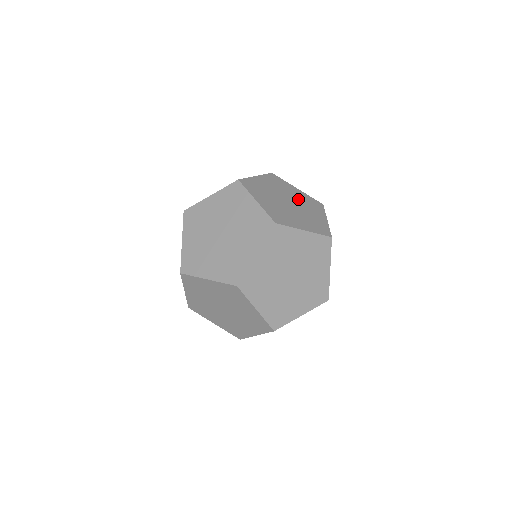
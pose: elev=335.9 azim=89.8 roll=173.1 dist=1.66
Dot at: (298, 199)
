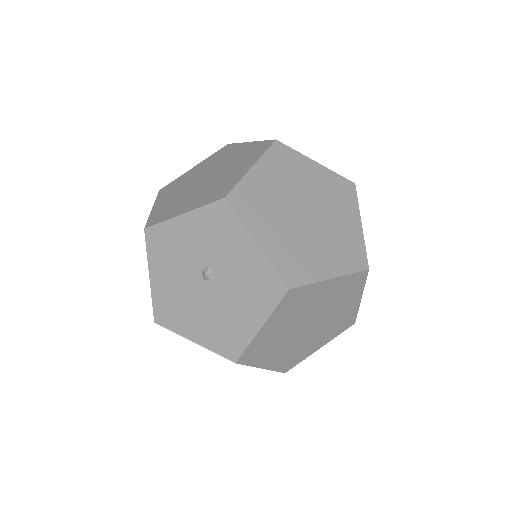
Dot at: (325, 304)
